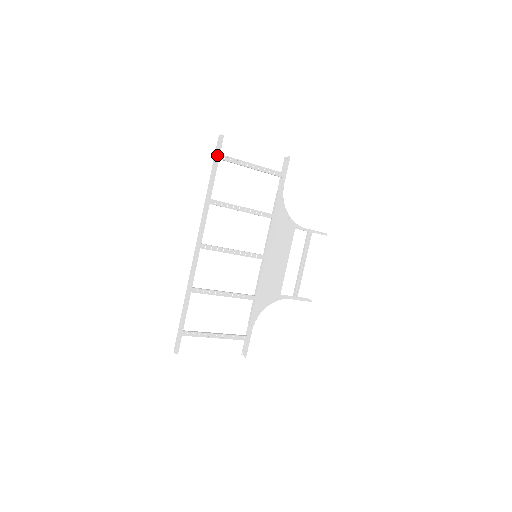
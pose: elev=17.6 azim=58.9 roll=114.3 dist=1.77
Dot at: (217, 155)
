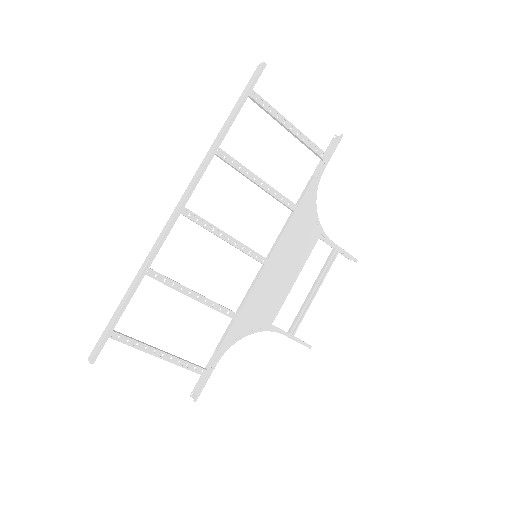
Dot at: (248, 88)
